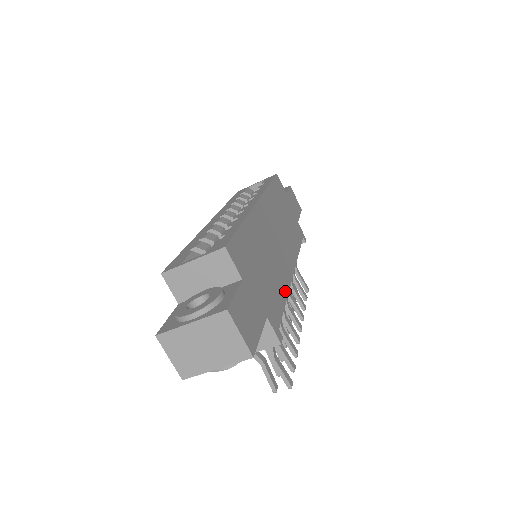
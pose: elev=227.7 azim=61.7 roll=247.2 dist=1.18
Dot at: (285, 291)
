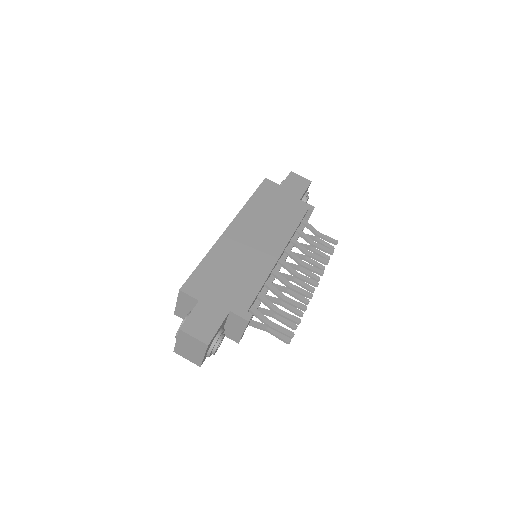
Dot at: (263, 278)
